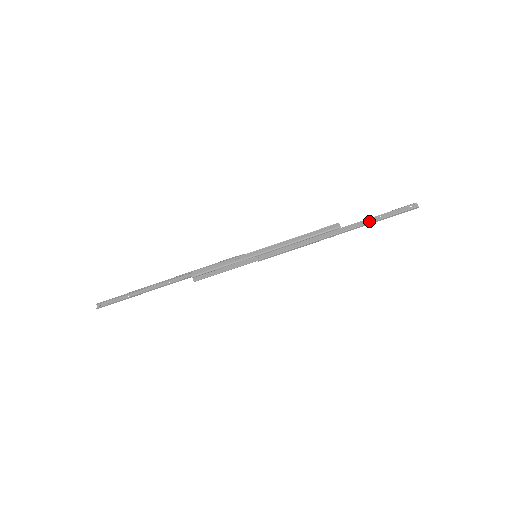
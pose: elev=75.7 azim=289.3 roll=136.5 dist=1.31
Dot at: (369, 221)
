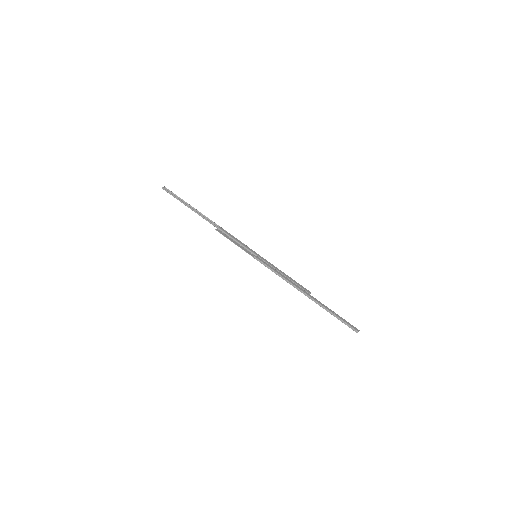
Dot at: (327, 308)
